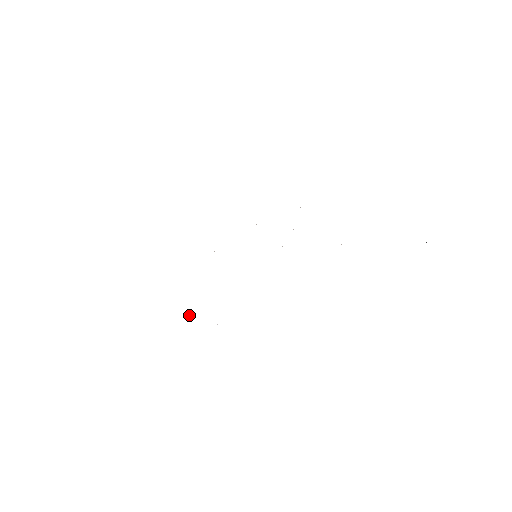
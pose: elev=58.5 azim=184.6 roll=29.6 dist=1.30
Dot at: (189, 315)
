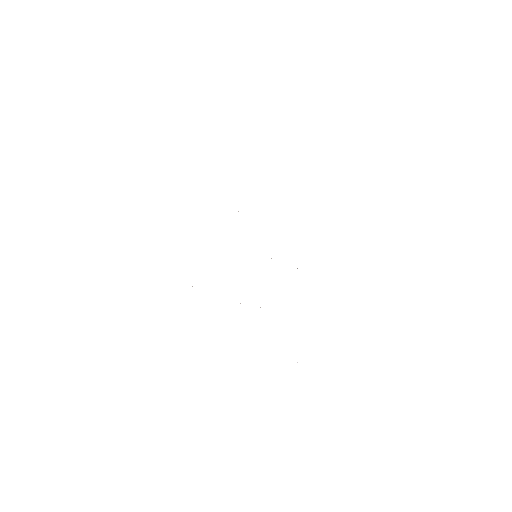
Dot at: occluded
